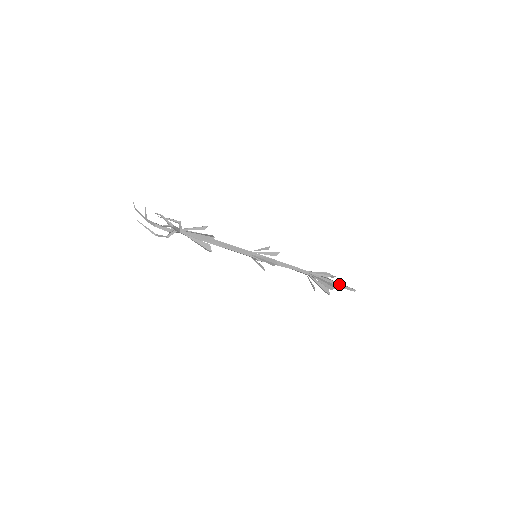
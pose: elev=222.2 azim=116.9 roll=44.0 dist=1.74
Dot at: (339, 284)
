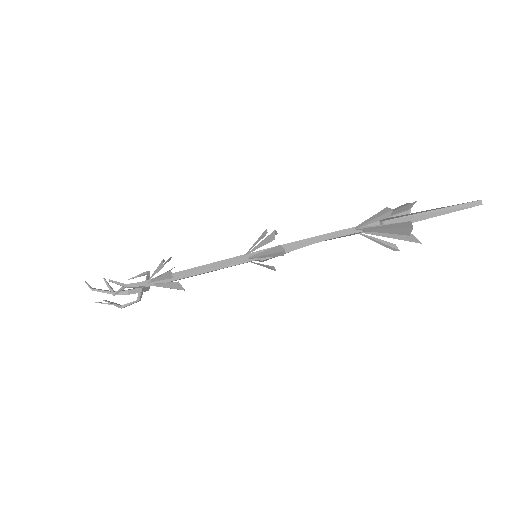
Dot at: (432, 212)
